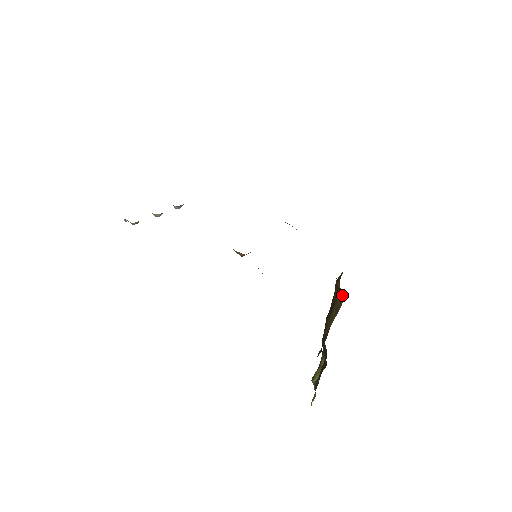
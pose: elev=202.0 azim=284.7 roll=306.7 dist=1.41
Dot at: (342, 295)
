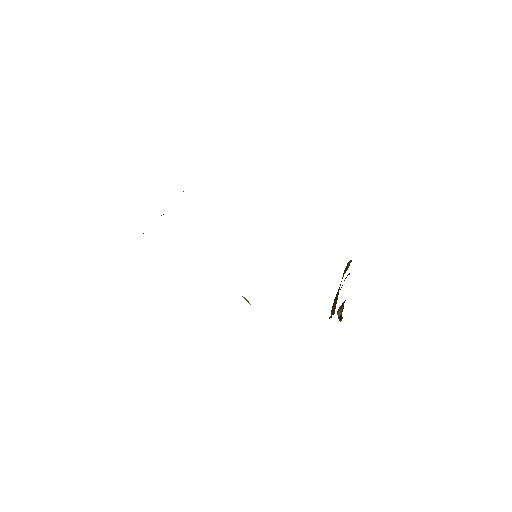
Dot at: occluded
